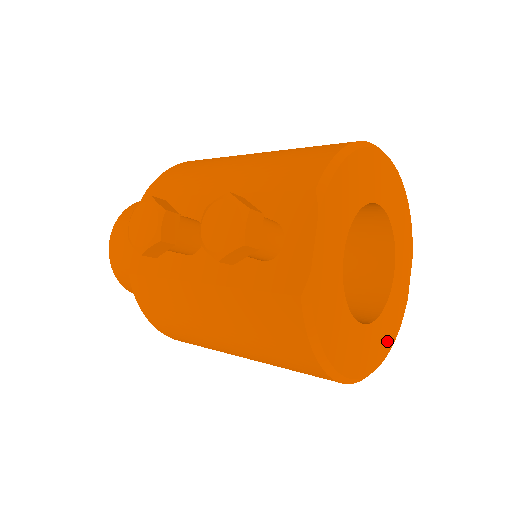
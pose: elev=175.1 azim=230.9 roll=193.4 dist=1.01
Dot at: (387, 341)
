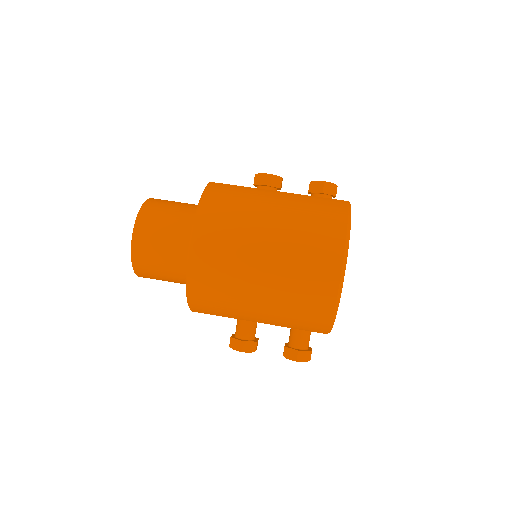
Dot at: occluded
